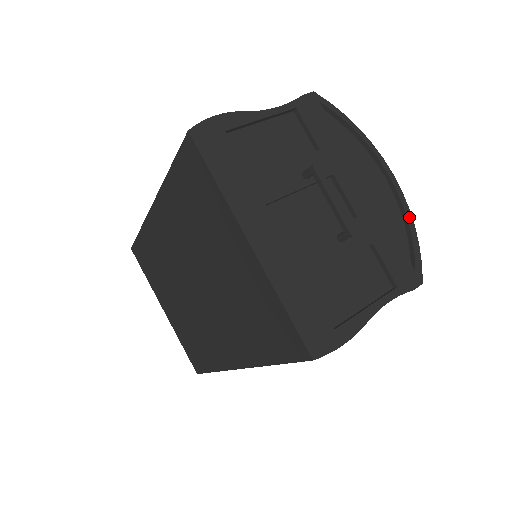
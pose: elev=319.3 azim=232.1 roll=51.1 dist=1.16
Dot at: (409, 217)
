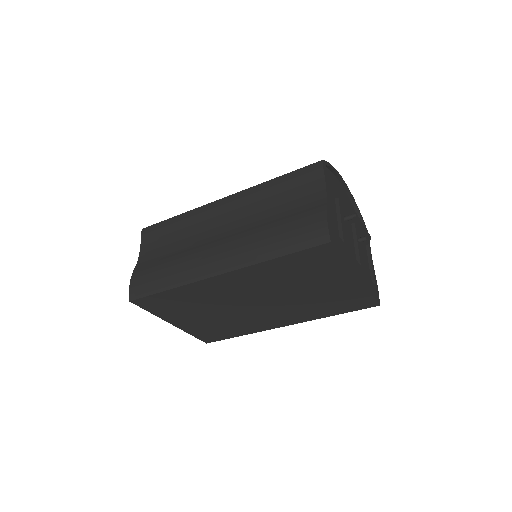
Dot at: (355, 203)
